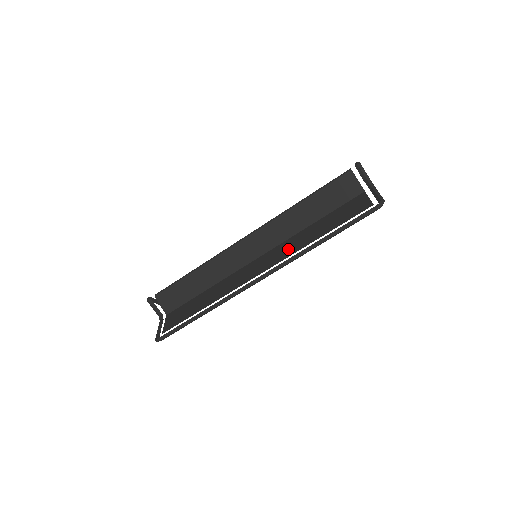
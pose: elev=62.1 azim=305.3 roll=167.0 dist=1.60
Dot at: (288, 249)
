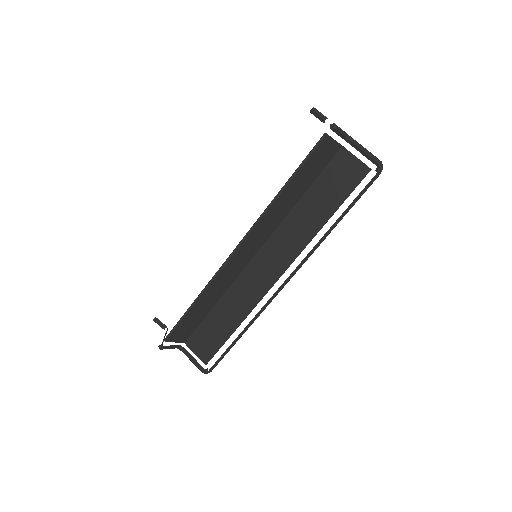
Dot at: (294, 240)
